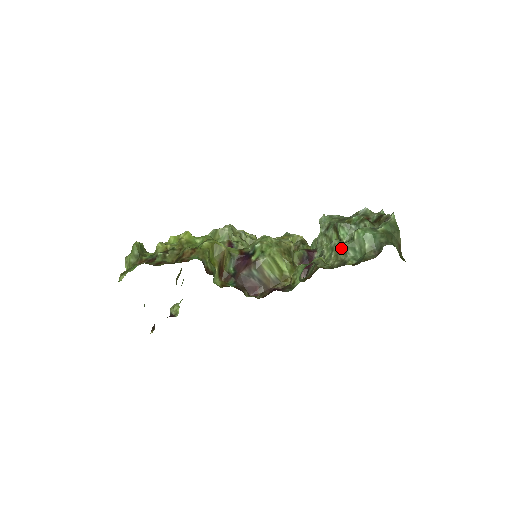
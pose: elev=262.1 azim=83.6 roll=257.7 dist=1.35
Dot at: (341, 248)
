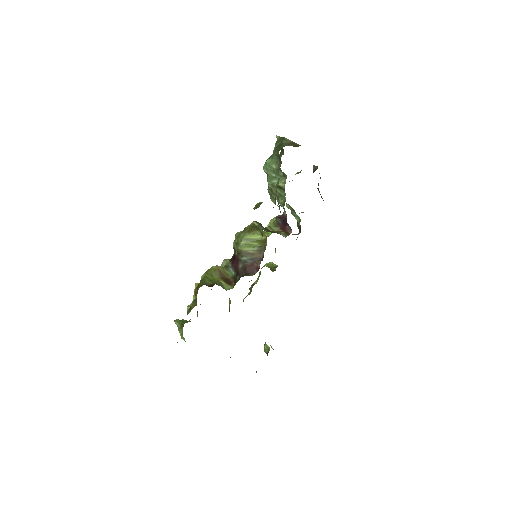
Dot at: (269, 187)
